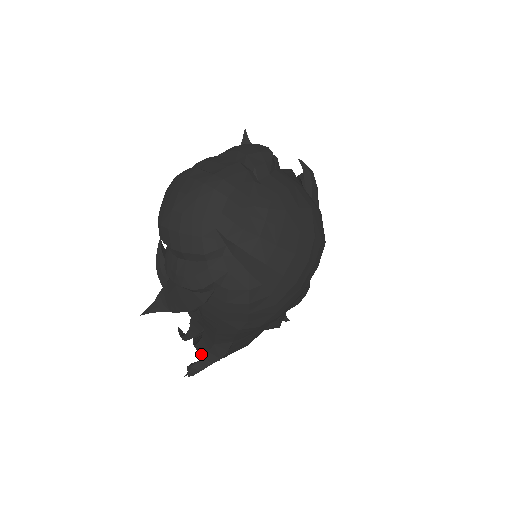
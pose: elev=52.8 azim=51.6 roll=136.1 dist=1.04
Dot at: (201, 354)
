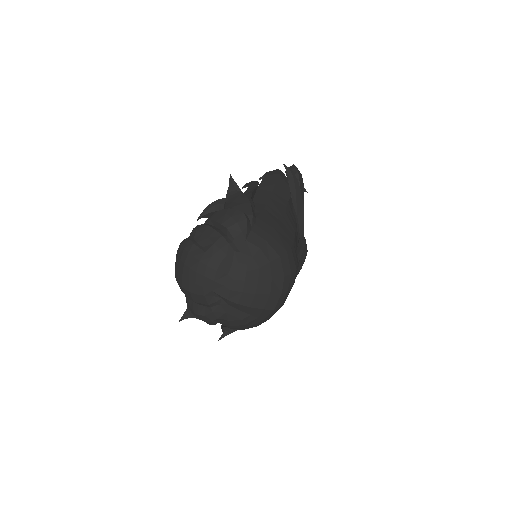
Dot at: occluded
